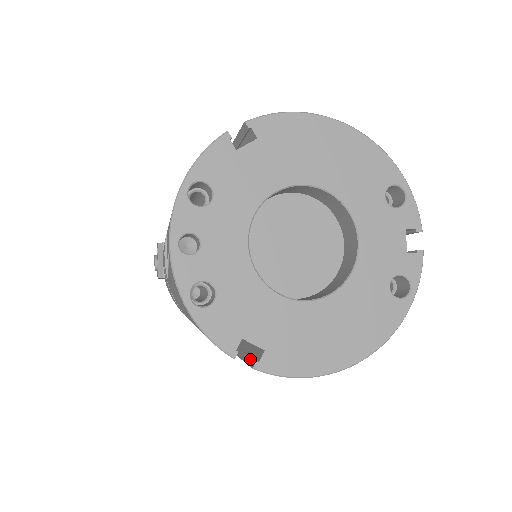
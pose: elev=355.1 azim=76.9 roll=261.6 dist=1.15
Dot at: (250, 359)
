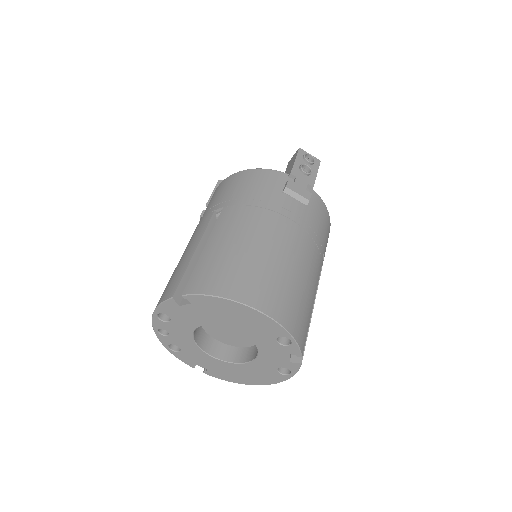
Dot at: occluded
